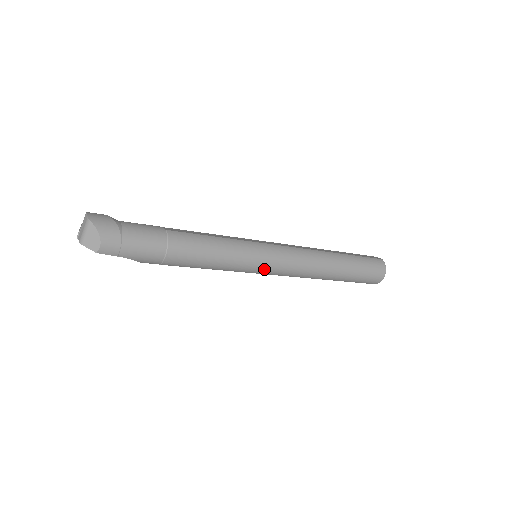
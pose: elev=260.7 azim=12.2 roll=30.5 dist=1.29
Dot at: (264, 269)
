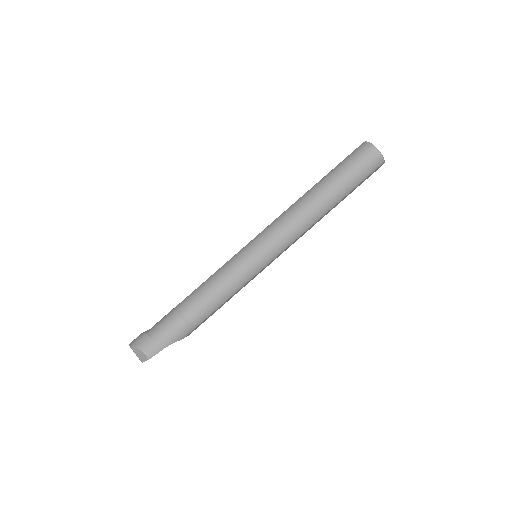
Dot at: (263, 259)
